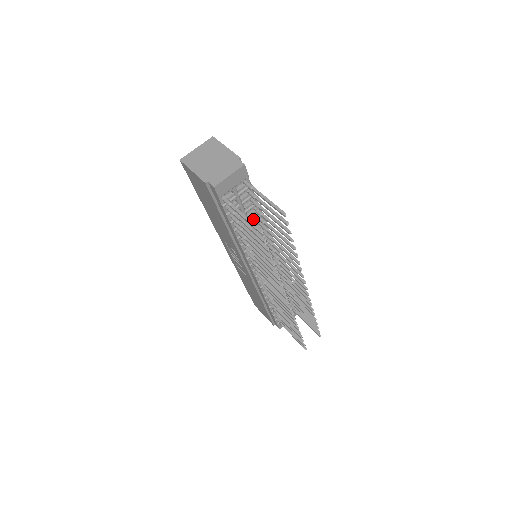
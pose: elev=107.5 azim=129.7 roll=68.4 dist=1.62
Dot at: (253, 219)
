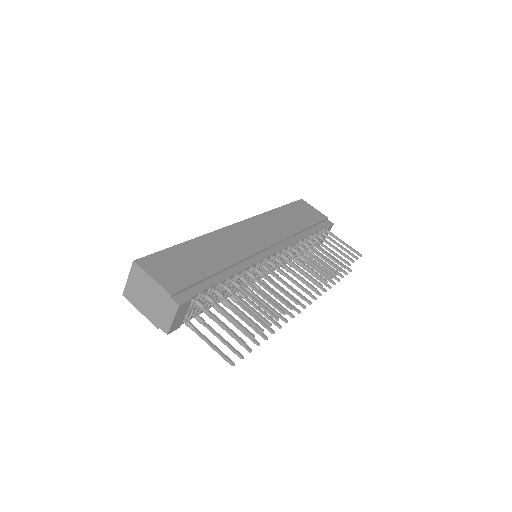
Dot at: occluded
